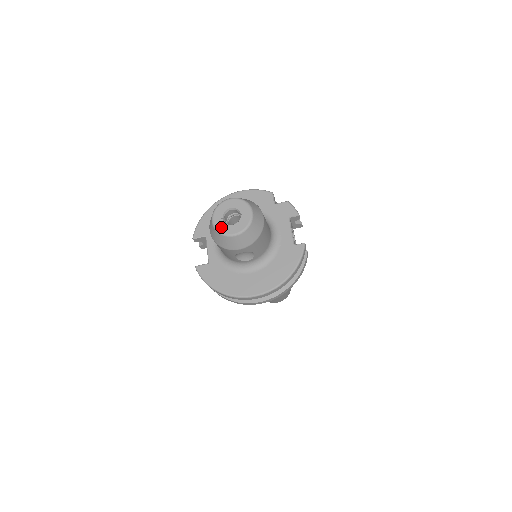
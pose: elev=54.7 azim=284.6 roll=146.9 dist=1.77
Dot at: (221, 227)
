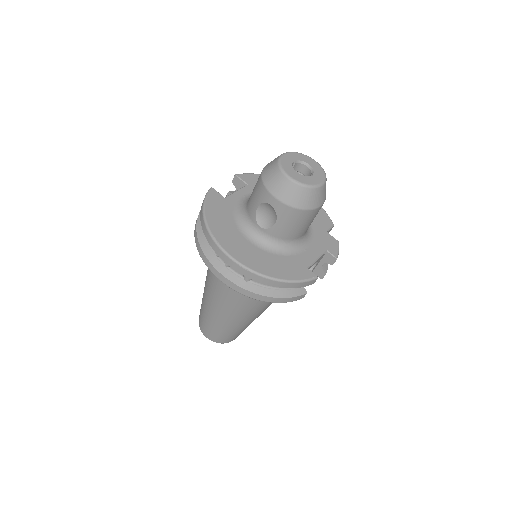
Dot at: (286, 162)
